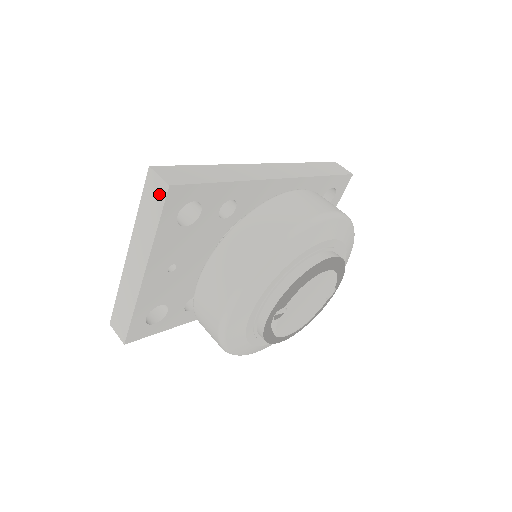
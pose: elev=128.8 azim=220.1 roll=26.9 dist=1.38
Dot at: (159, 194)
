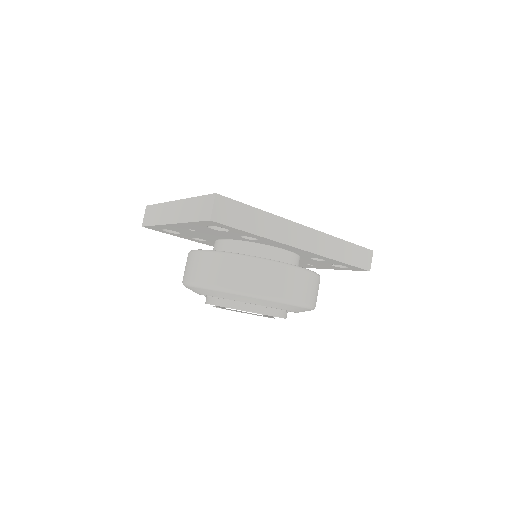
Dot at: (205, 213)
